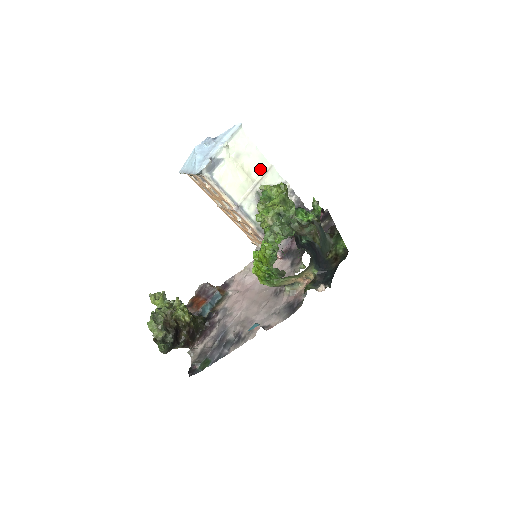
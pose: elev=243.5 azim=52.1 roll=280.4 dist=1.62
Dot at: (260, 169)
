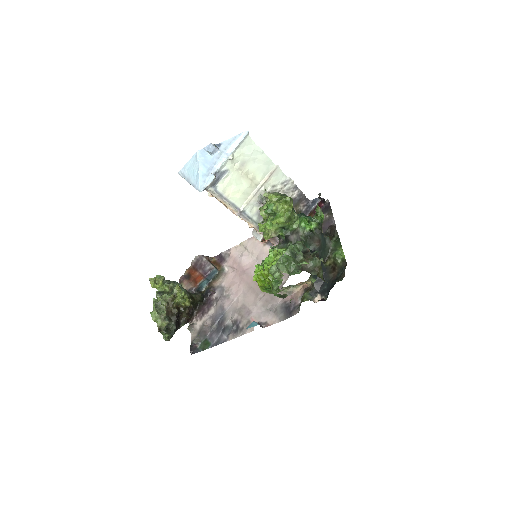
Dot at: (265, 172)
